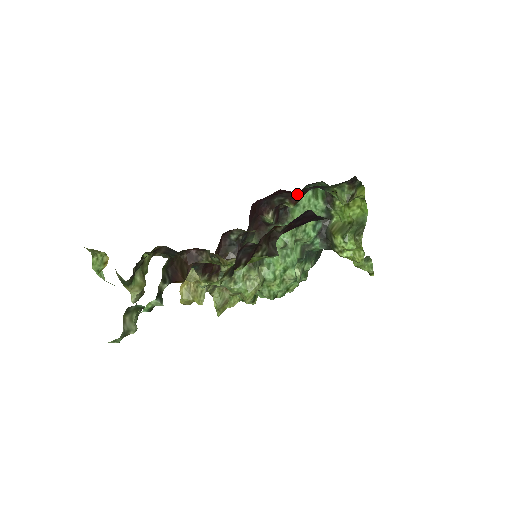
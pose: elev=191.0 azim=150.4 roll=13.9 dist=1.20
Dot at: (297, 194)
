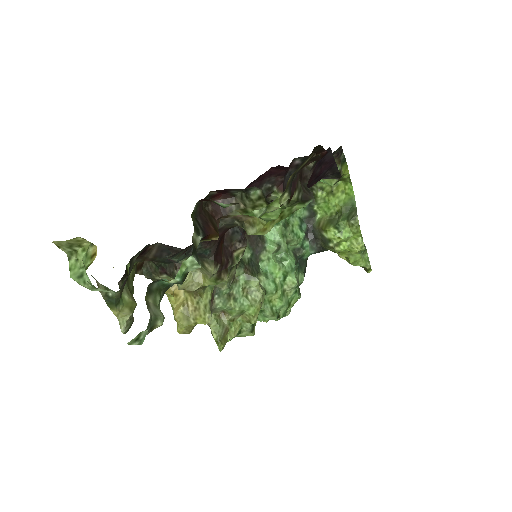
Dot at: occluded
